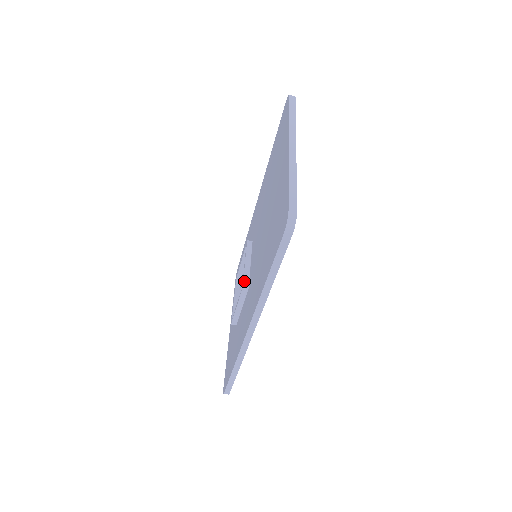
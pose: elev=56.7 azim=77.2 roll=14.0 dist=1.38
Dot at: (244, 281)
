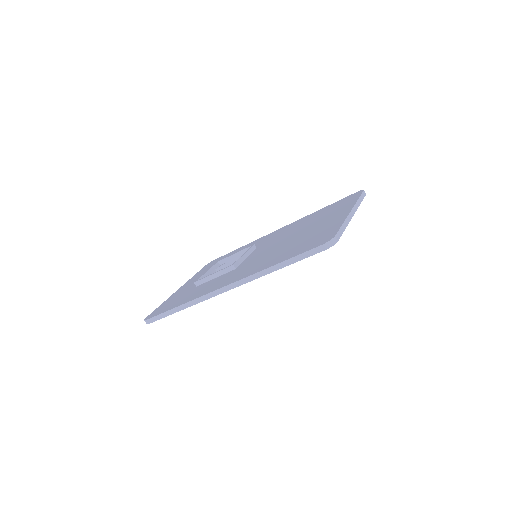
Dot at: (237, 262)
